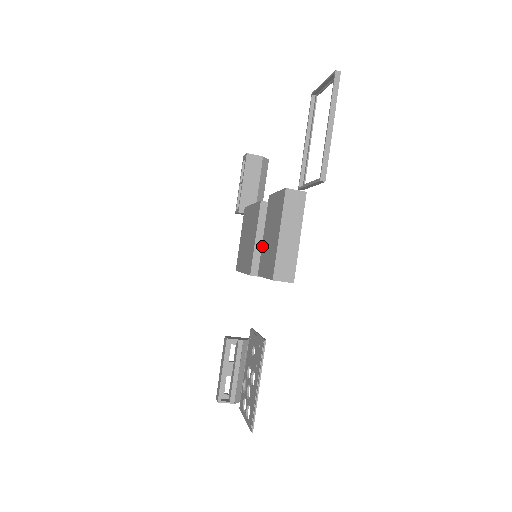
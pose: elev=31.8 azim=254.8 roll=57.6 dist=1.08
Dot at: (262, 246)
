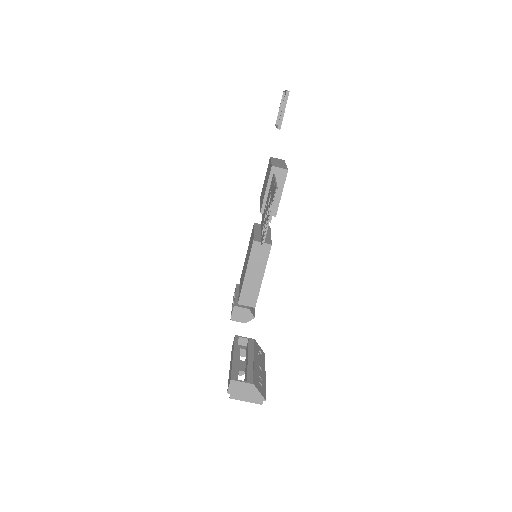
Dot at: (260, 205)
